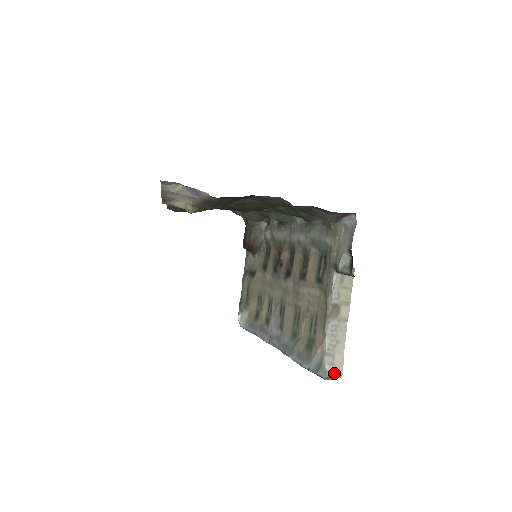
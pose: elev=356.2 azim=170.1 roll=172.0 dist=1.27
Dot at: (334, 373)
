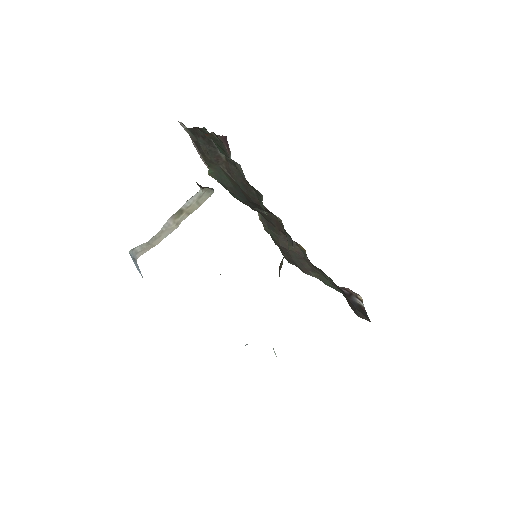
Dot at: (136, 254)
